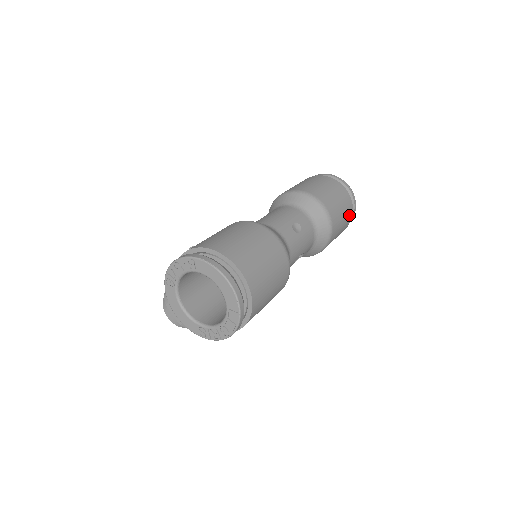
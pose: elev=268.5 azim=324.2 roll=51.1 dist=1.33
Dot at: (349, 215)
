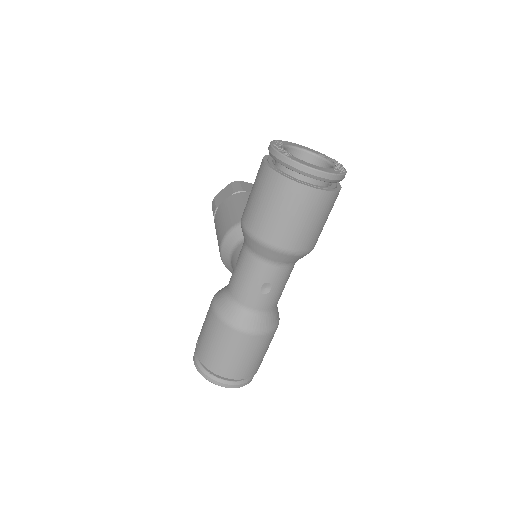
Dot at: (331, 202)
